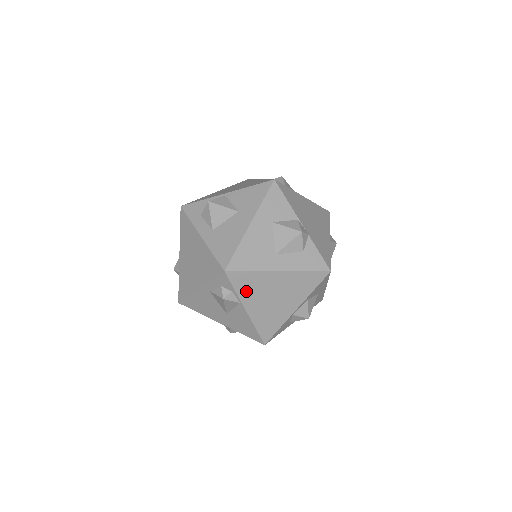
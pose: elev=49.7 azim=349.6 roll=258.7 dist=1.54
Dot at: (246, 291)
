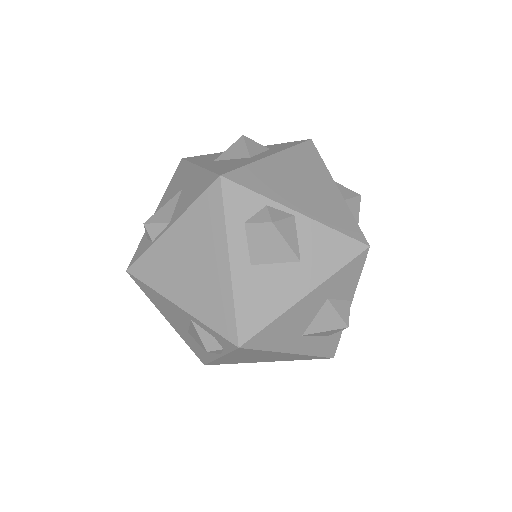
Dot at: (239, 354)
